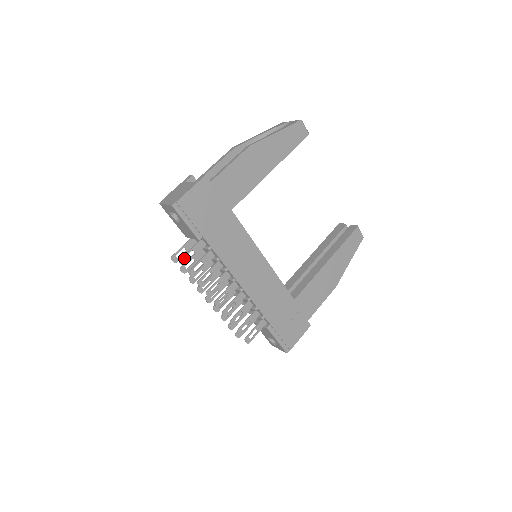
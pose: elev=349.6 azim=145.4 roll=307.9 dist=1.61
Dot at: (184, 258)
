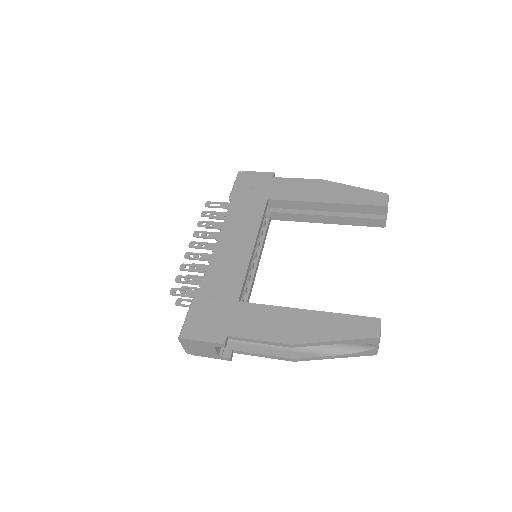
Dot at: (211, 203)
